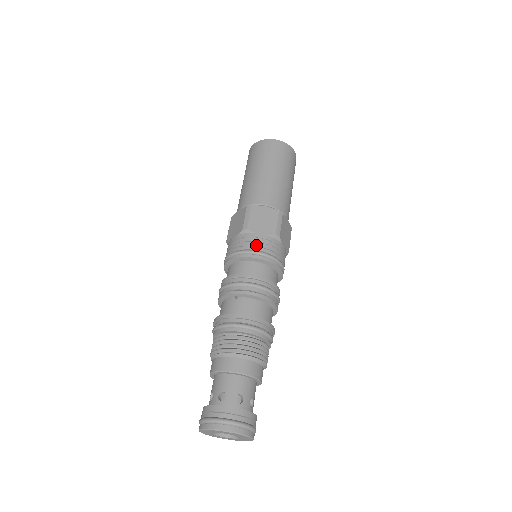
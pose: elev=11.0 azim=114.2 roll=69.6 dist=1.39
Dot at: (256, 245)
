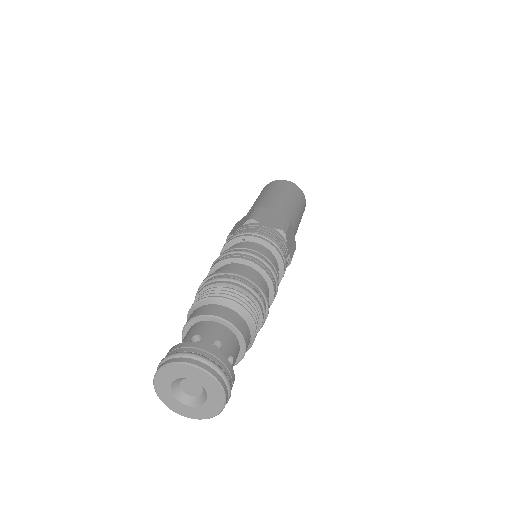
Dot at: (261, 230)
